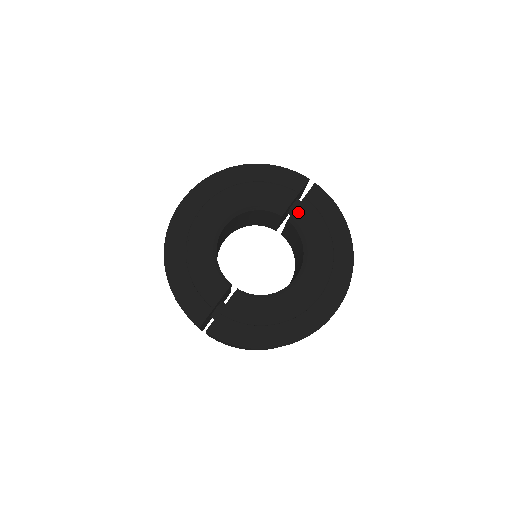
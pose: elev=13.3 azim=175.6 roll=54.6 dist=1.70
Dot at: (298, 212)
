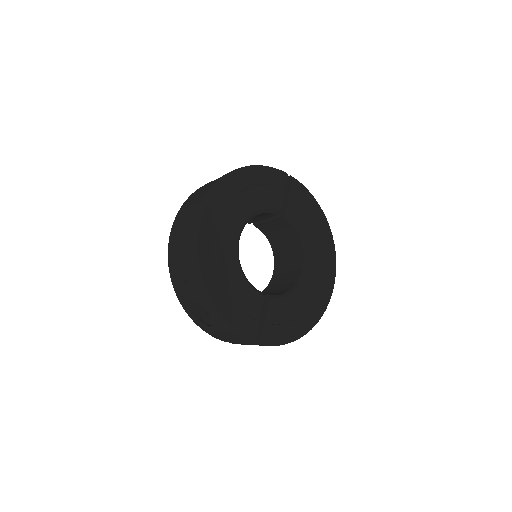
Dot at: (290, 208)
